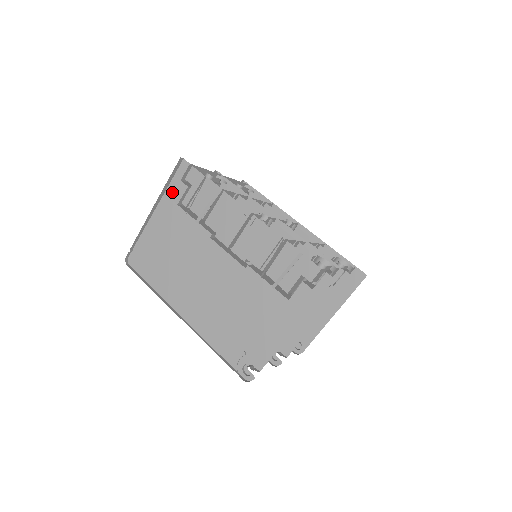
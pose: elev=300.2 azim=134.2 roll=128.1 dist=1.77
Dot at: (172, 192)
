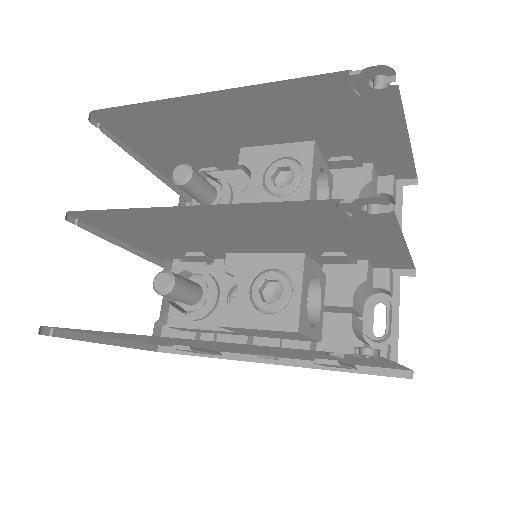
Dot at: occluded
